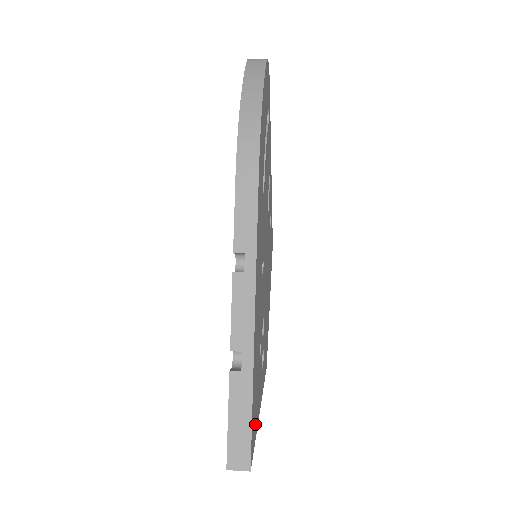
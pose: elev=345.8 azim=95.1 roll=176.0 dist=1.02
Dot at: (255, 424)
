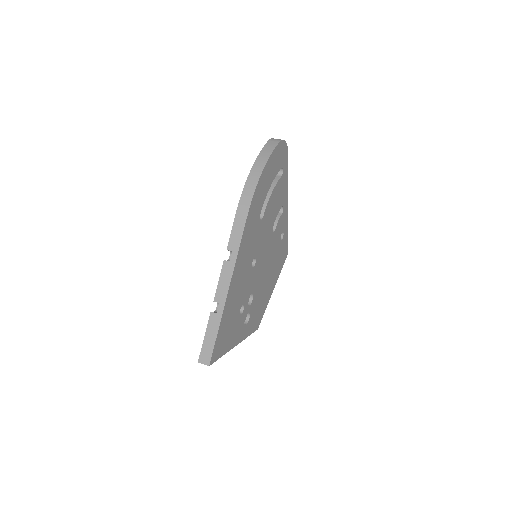
Dot at: (223, 347)
